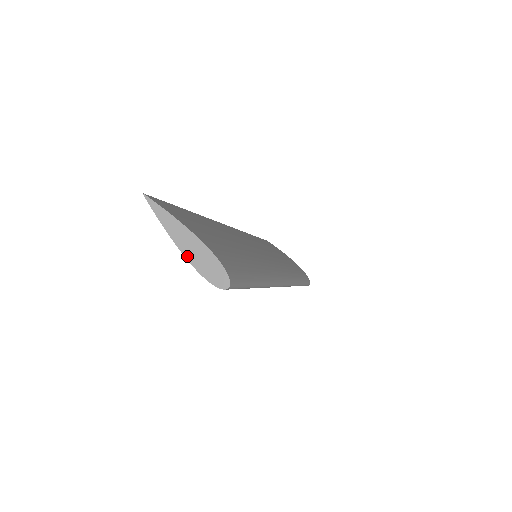
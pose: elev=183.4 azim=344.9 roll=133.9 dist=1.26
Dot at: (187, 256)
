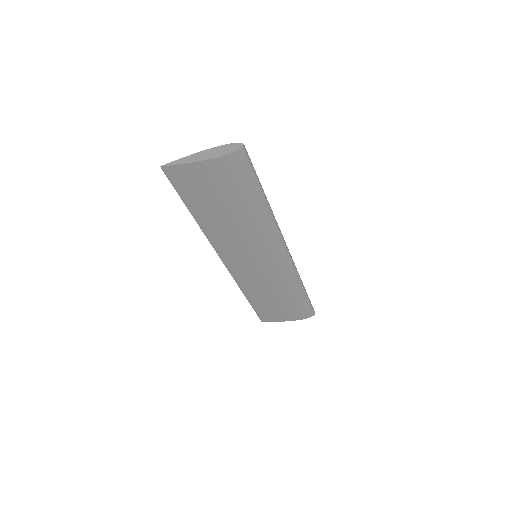
Dot at: (210, 158)
